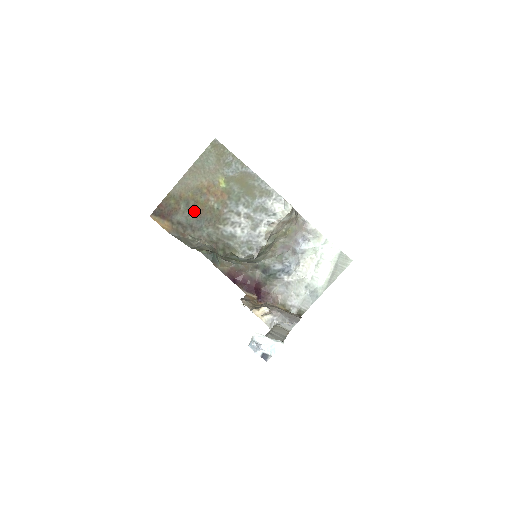
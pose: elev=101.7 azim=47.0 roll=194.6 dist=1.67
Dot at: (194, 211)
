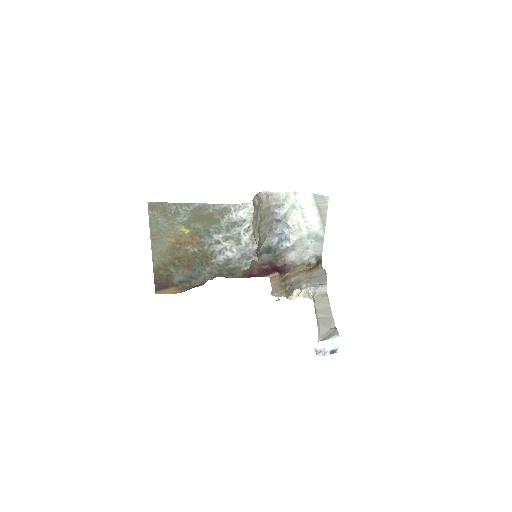
Dot at: (184, 266)
